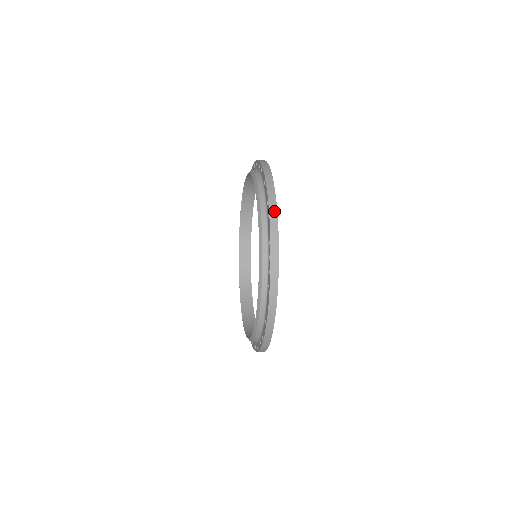
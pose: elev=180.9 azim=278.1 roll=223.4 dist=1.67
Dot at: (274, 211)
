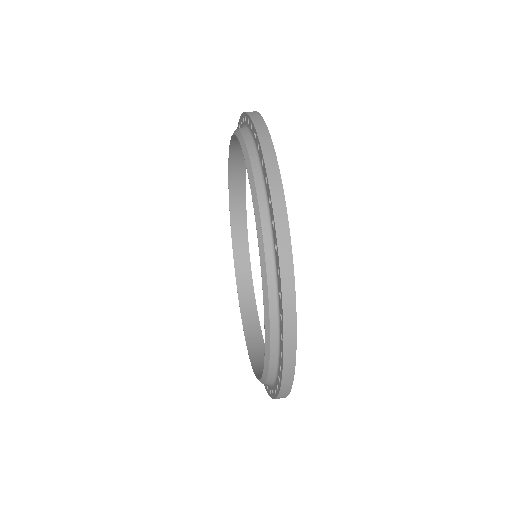
Dot at: (270, 153)
